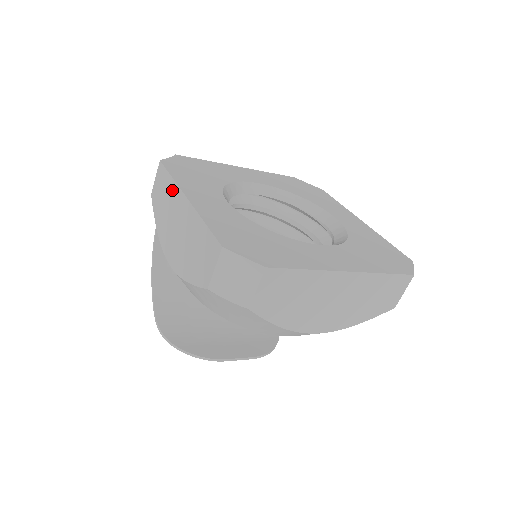
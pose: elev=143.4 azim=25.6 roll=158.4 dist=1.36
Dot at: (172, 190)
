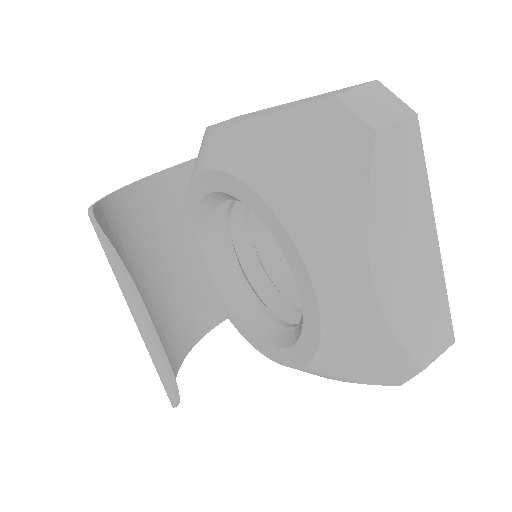
Dot at: occluded
